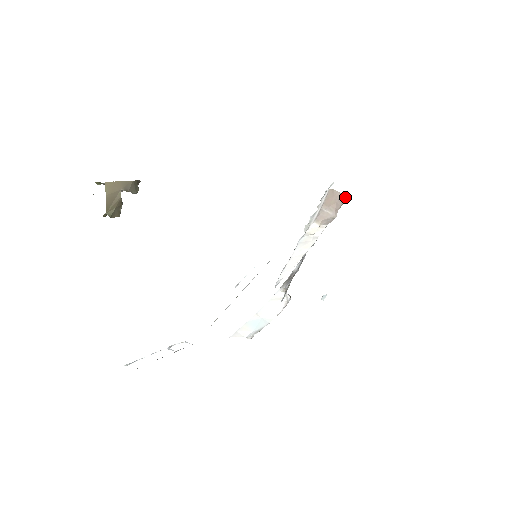
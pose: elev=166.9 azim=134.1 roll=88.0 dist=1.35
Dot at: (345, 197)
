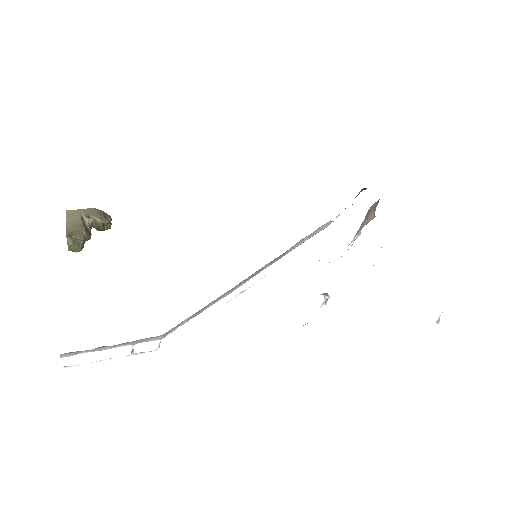
Dot at: (379, 199)
